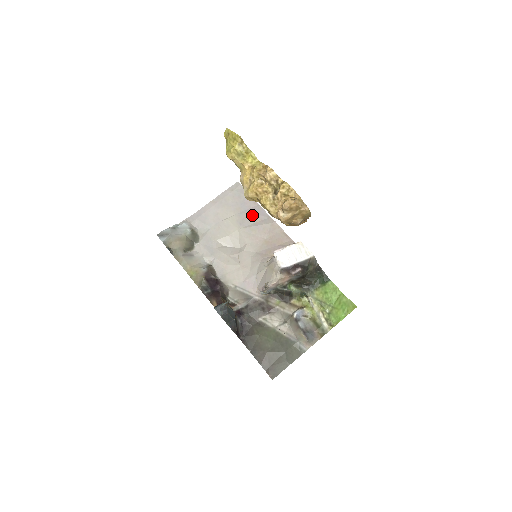
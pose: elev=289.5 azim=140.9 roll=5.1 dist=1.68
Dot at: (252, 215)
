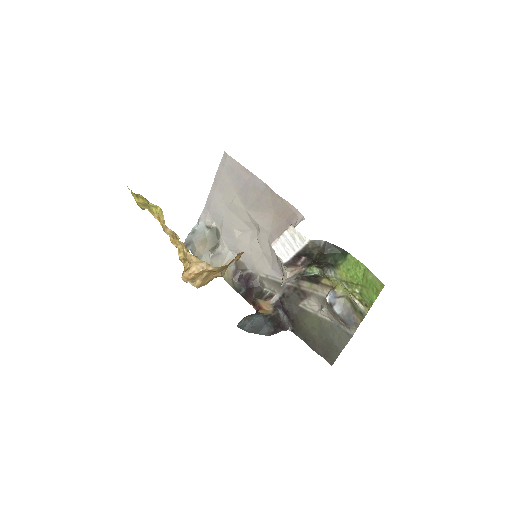
Dot at: (251, 190)
